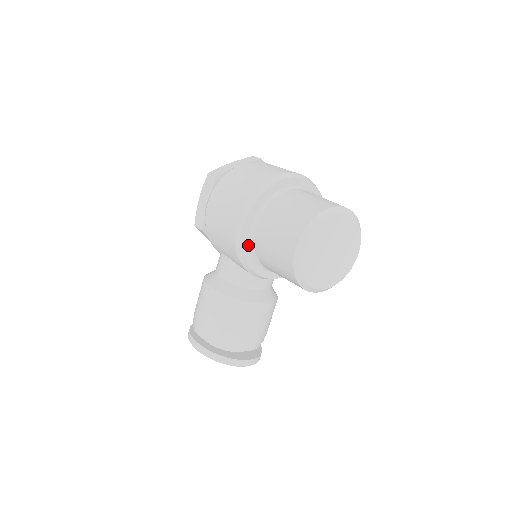
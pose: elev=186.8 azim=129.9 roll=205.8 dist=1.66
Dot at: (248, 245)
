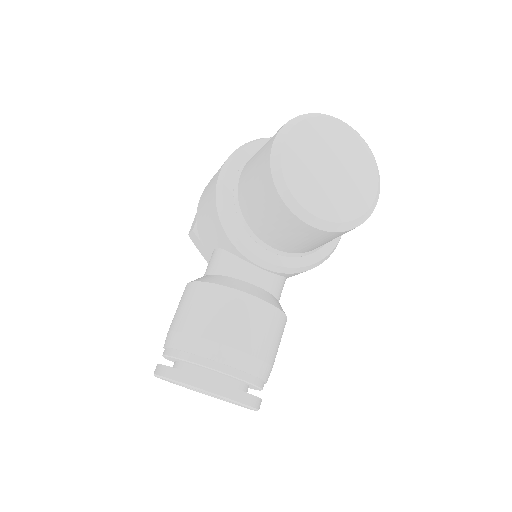
Dot at: (231, 200)
